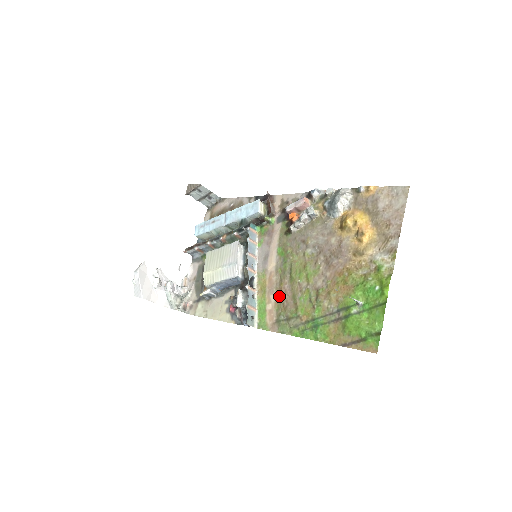
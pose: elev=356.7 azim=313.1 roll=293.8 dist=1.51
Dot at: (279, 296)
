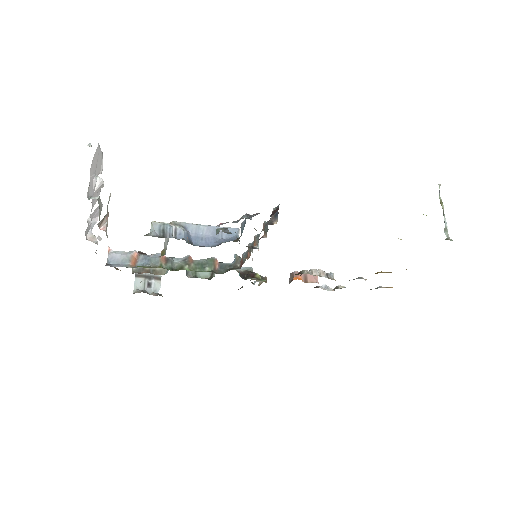
Dot at: occluded
